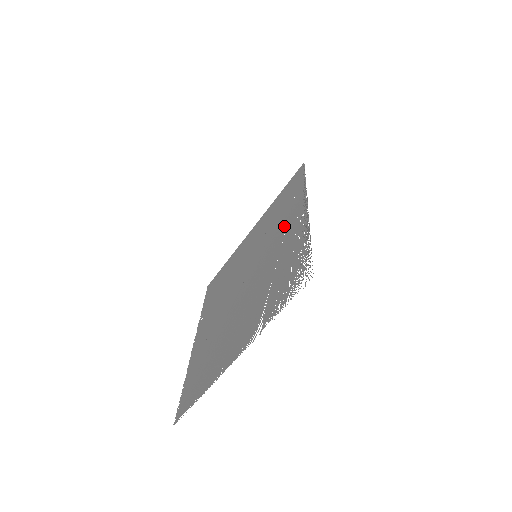
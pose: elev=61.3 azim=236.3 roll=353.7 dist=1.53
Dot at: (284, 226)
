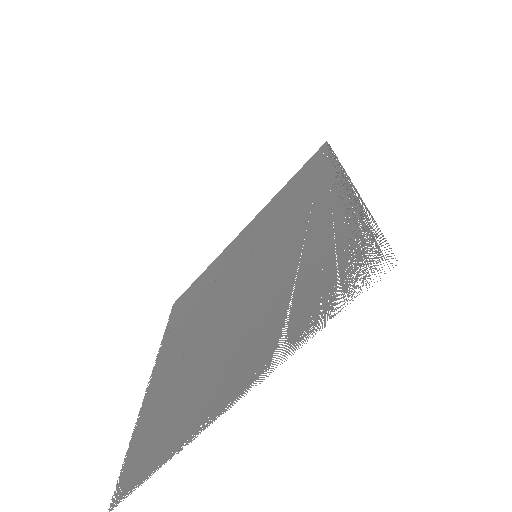
Dot at: (306, 211)
